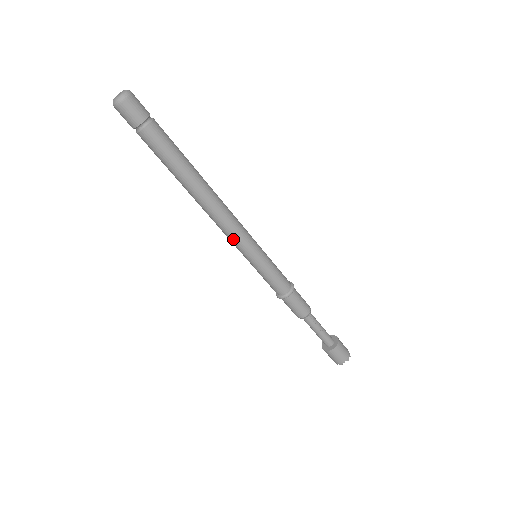
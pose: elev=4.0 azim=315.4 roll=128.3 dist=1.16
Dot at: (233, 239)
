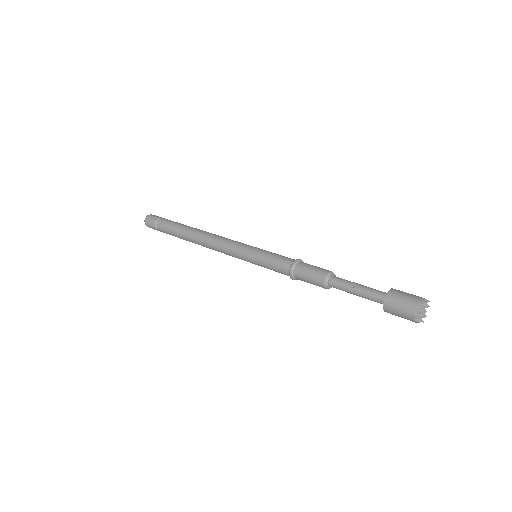
Dot at: (228, 252)
